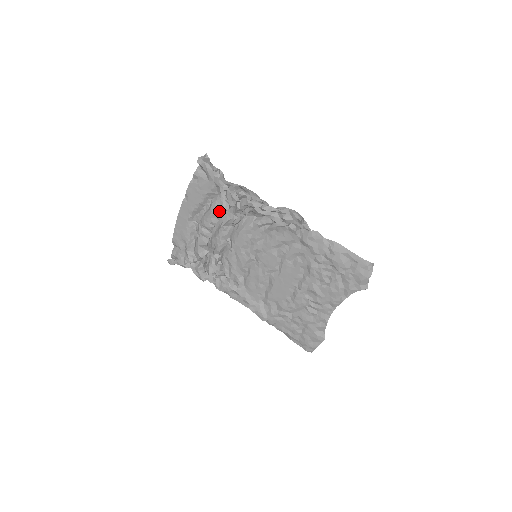
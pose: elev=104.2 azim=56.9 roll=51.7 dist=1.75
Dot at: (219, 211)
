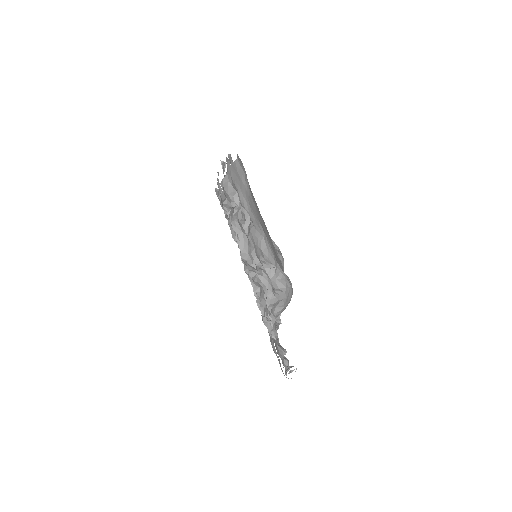
Dot at: occluded
